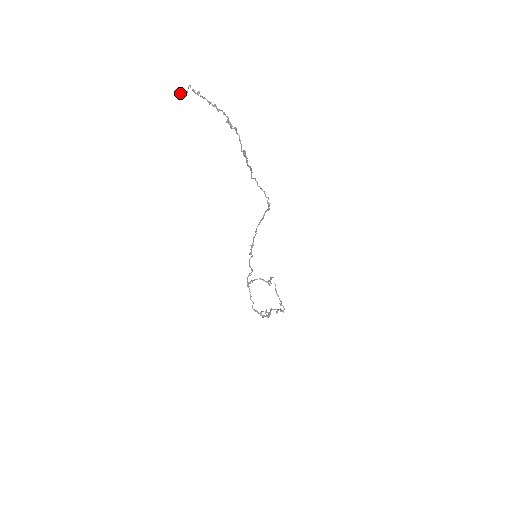
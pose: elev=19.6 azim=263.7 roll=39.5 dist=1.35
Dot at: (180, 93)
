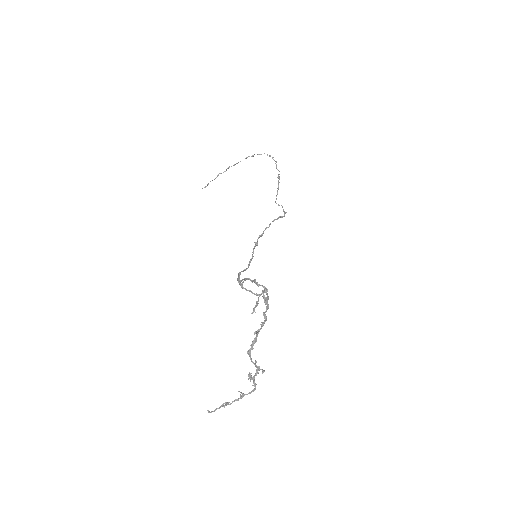
Dot at: occluded
